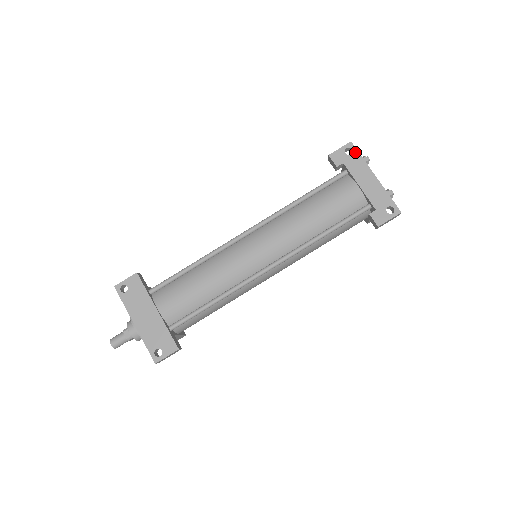
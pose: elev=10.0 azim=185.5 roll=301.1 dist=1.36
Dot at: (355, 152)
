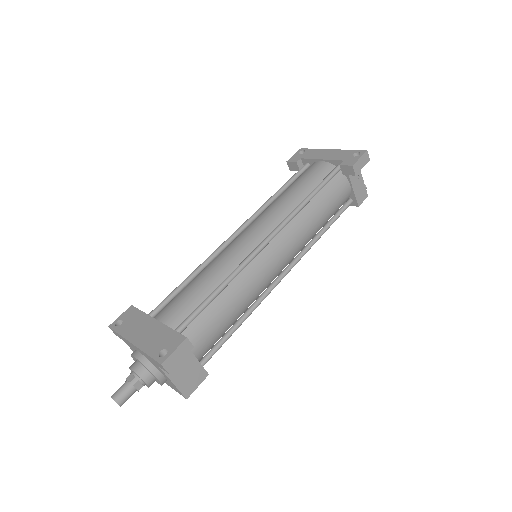
Dot at: (307, 150)
